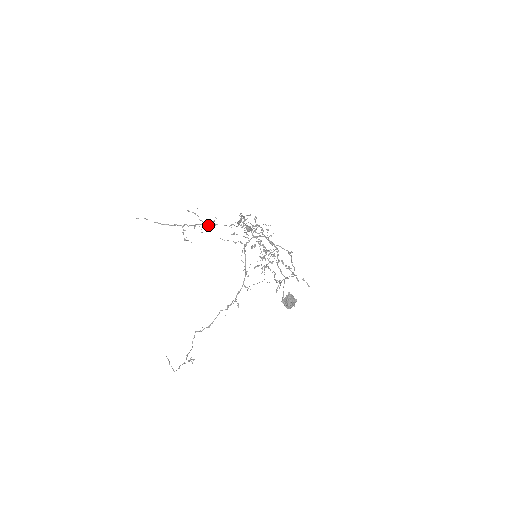
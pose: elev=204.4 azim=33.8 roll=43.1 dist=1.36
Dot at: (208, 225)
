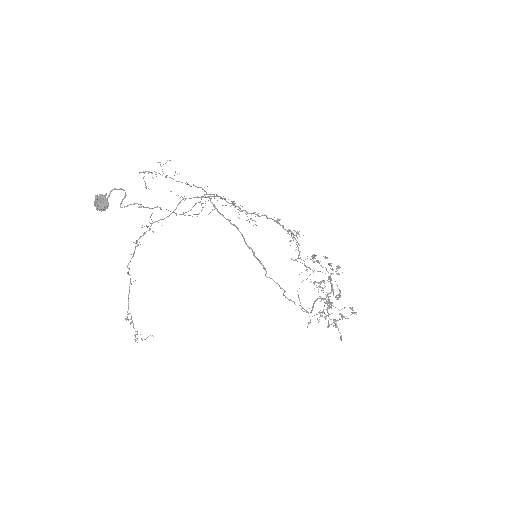
Dot at: (165, 176)
